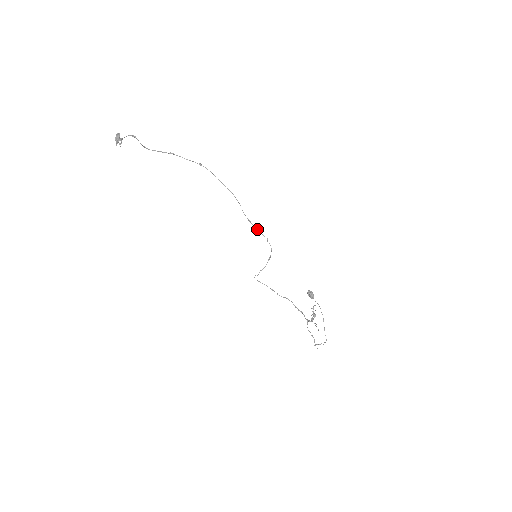
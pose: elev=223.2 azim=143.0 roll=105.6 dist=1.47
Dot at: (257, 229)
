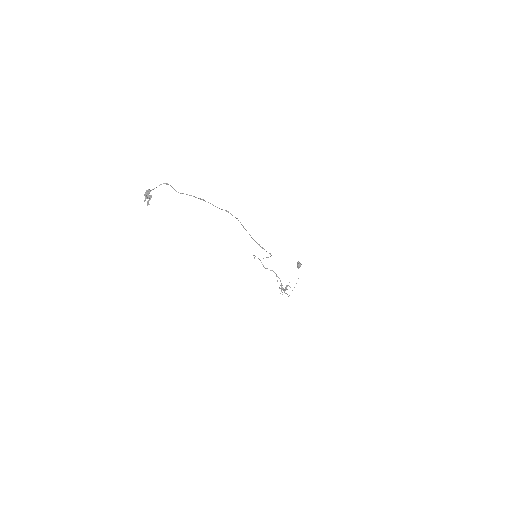
Dot at: occluded
